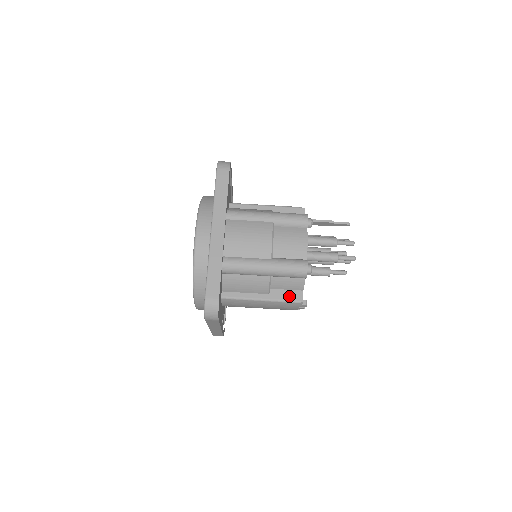
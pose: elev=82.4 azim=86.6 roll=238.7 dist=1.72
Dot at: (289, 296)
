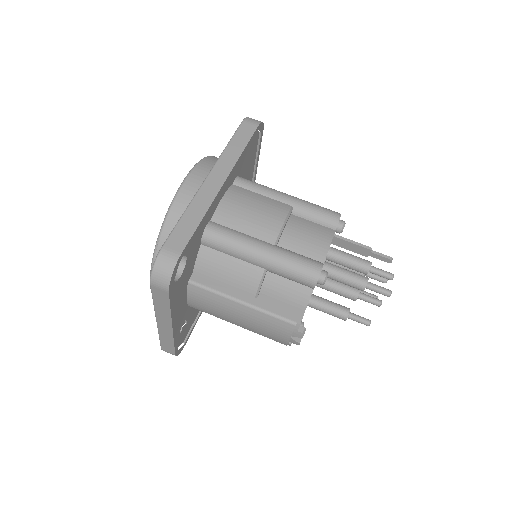
Dot at: (283, 310)
